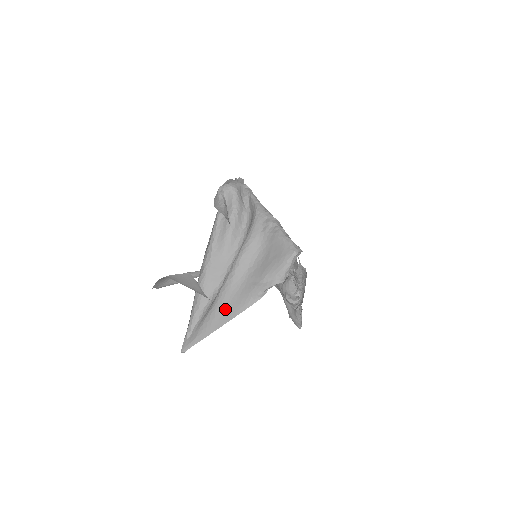
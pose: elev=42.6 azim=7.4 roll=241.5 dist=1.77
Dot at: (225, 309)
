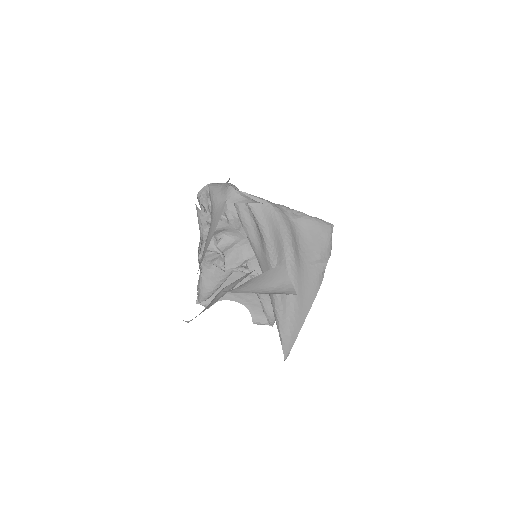
Dot at: (304, 296)
